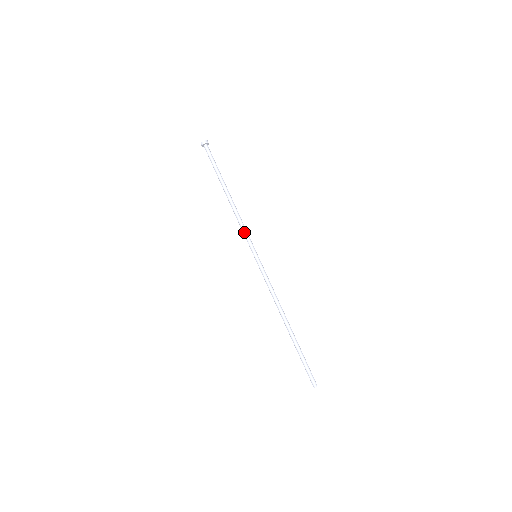
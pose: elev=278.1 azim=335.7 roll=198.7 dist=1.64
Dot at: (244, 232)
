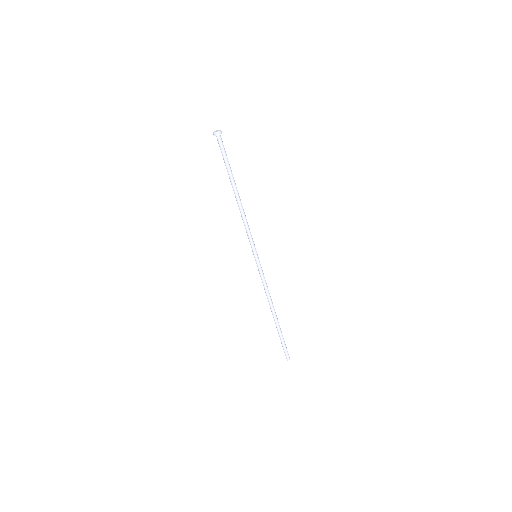
Dot at: (247, 234)
